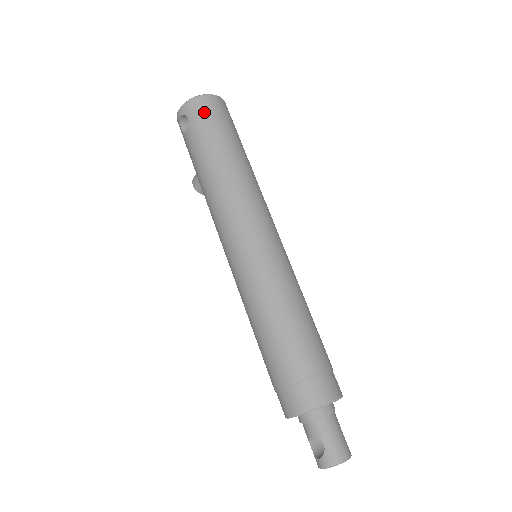
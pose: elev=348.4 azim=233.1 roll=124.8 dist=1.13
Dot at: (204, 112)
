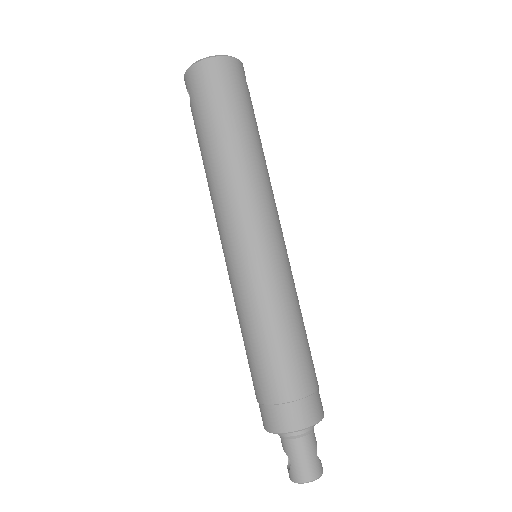
Dot at: (201, 85)
